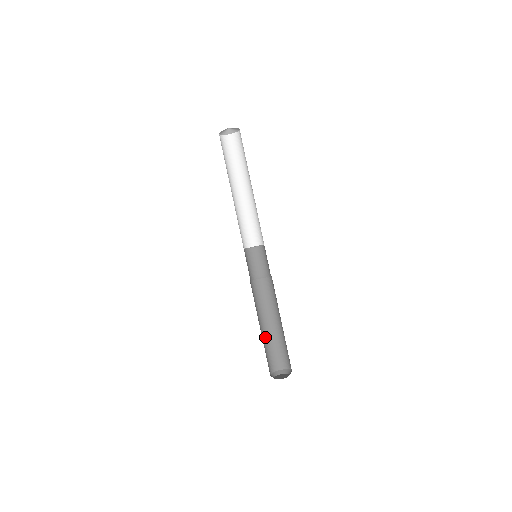
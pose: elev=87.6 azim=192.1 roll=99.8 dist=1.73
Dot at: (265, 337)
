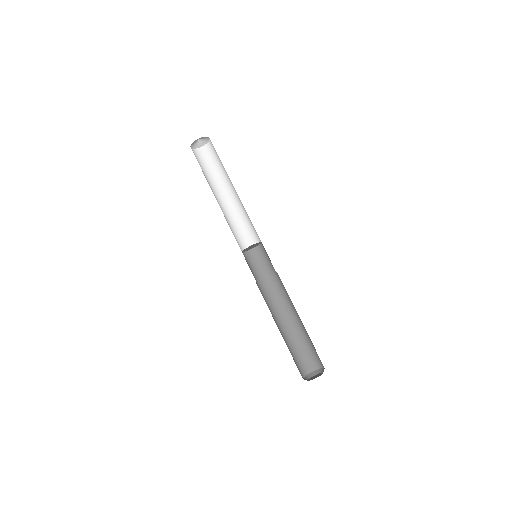
Dot at: (289, 338)
